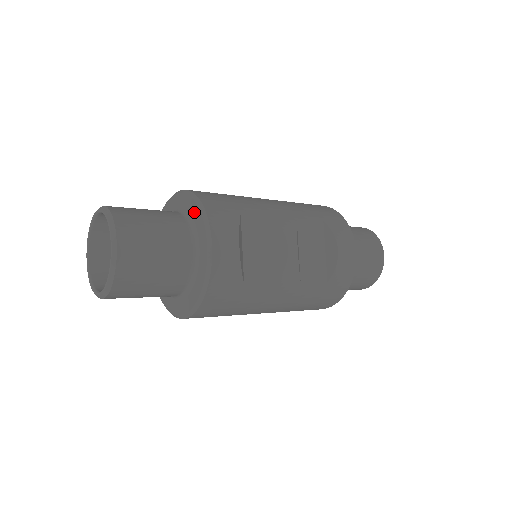
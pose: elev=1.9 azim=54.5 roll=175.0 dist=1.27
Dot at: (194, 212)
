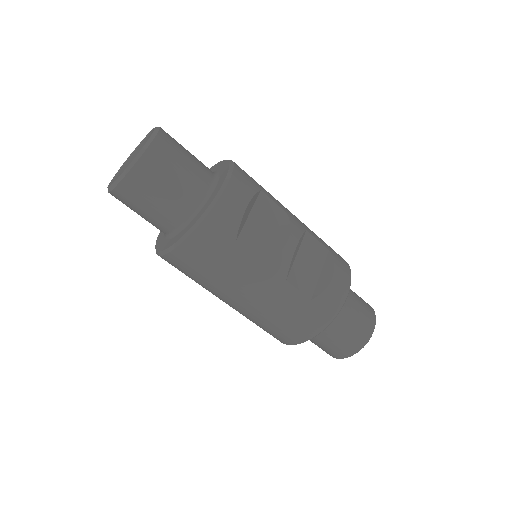
Dot at: (224, 169)
